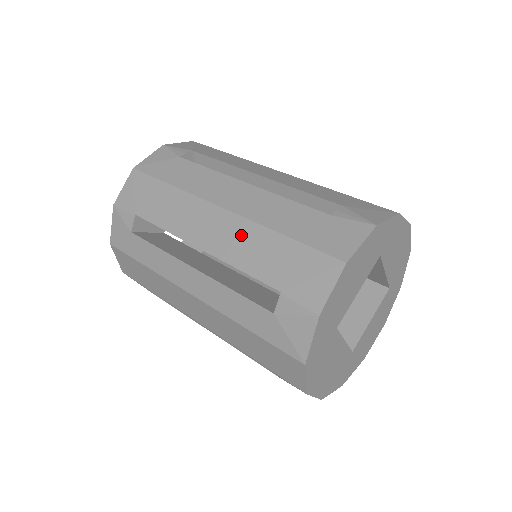
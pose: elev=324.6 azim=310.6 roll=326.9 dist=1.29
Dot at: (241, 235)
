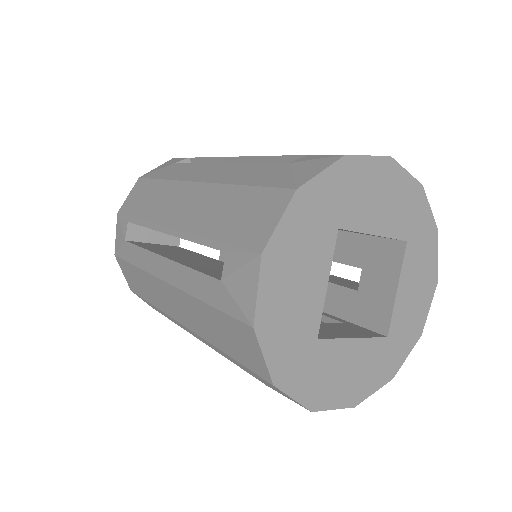
Dot at: occluded
